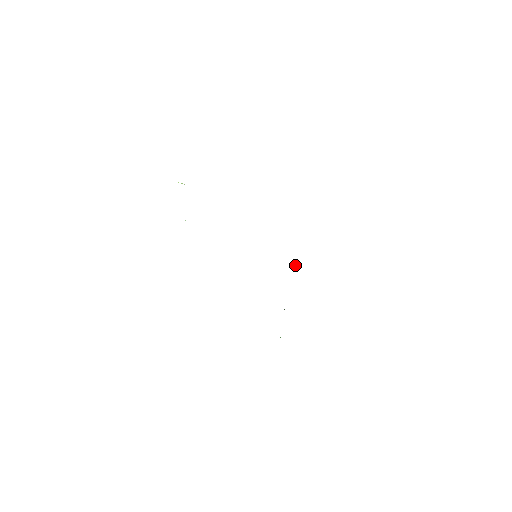
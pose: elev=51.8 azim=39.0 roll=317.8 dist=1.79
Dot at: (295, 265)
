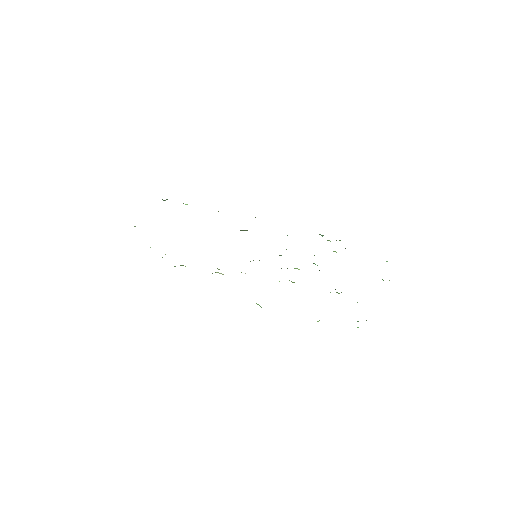
Dot at: occluded
